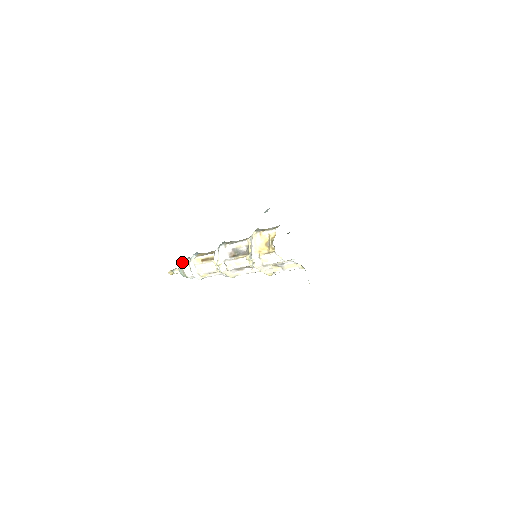
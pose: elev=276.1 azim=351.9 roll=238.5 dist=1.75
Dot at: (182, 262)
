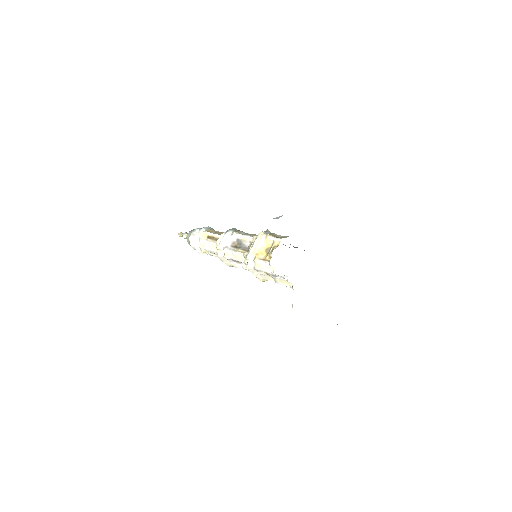
Dot at: (192, 230)
